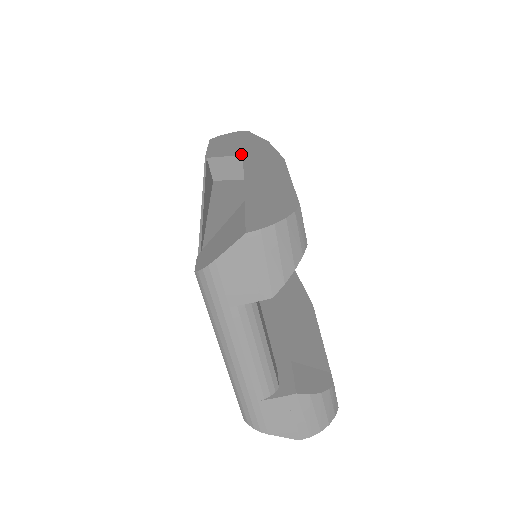
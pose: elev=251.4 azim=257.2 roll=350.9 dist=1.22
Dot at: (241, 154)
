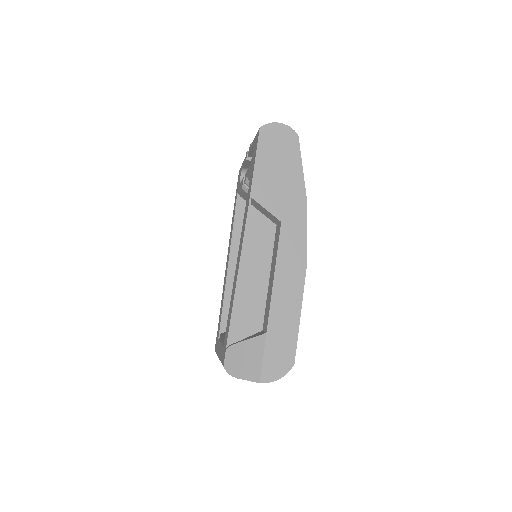
Dot at: (280, 219)
